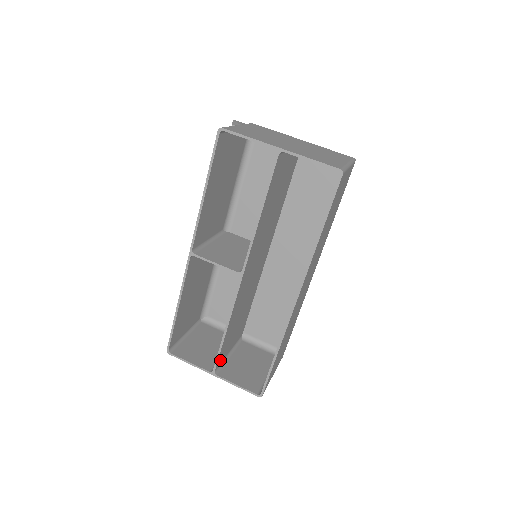
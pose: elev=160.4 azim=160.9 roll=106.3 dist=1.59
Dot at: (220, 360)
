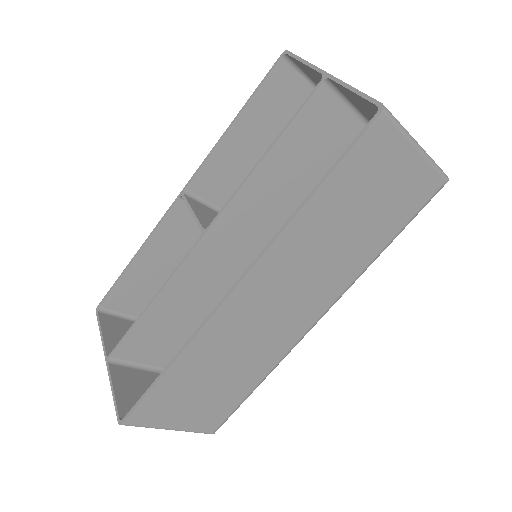
Dot at: (129, 352)
